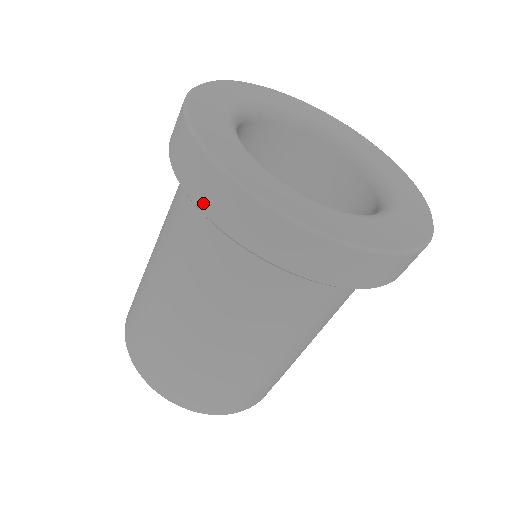
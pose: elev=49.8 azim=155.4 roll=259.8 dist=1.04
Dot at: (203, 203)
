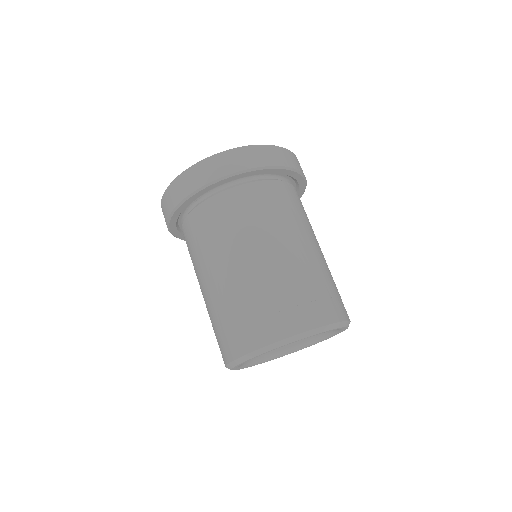
Dot at: (176, 201)
